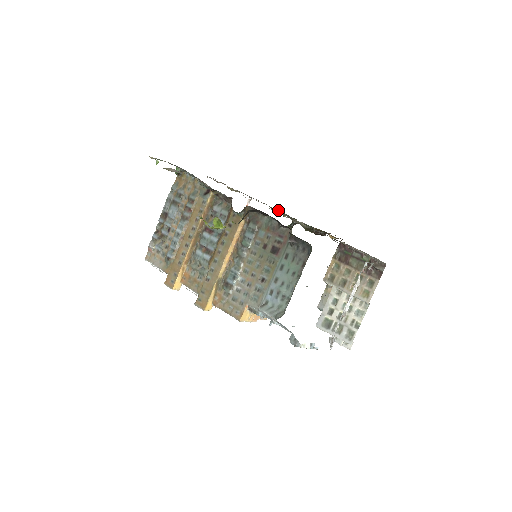
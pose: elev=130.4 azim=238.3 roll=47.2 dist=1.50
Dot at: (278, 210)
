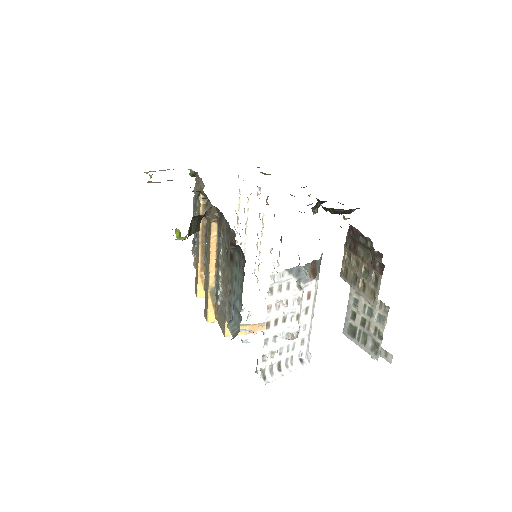
Dot at: occluded
